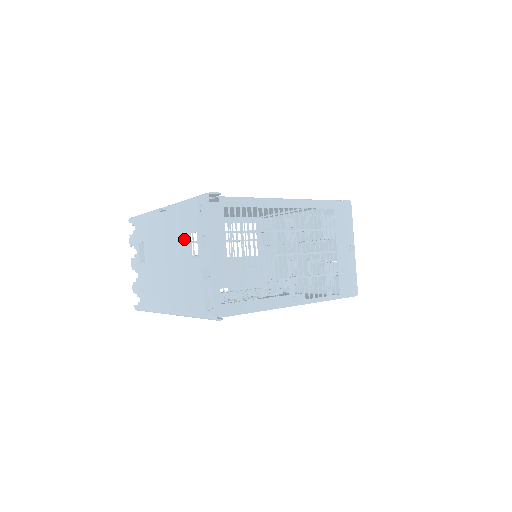
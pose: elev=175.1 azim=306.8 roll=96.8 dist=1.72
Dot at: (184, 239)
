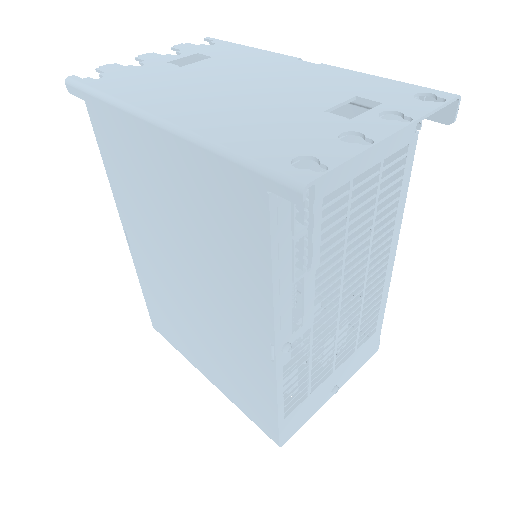
Dot at: (333, 93)
